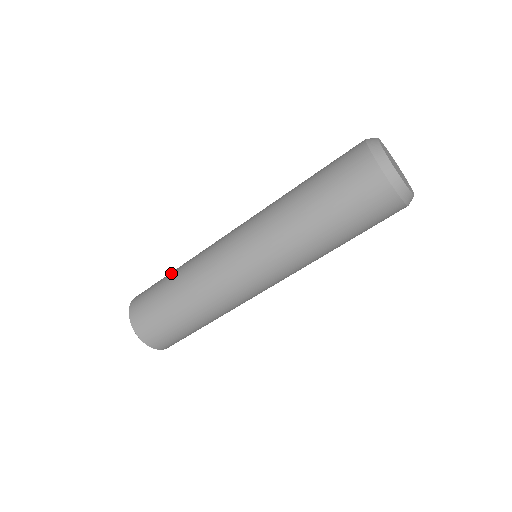
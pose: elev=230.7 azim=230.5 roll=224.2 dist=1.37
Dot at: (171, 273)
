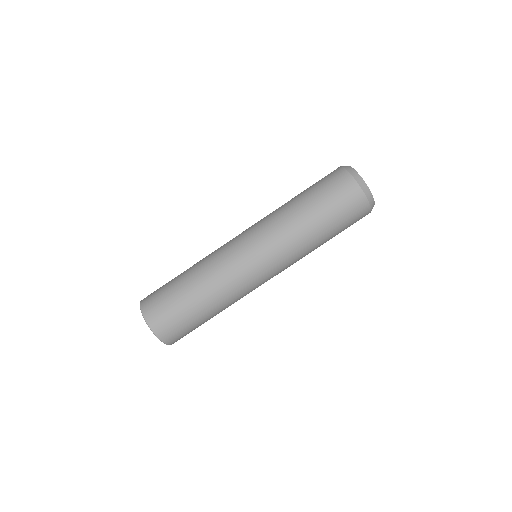
Dot at: occluded
